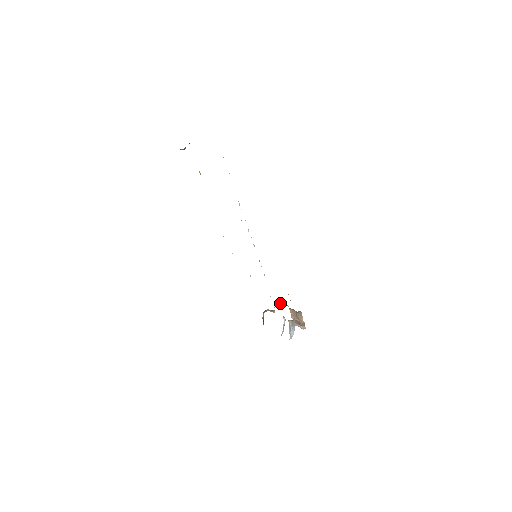
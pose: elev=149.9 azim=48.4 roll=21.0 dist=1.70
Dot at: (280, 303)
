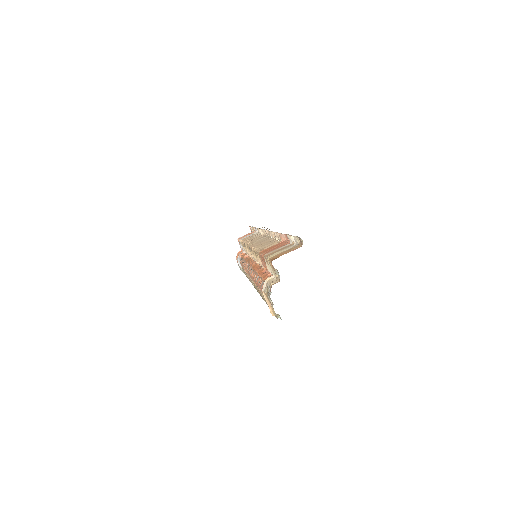
Dot at: occluded
